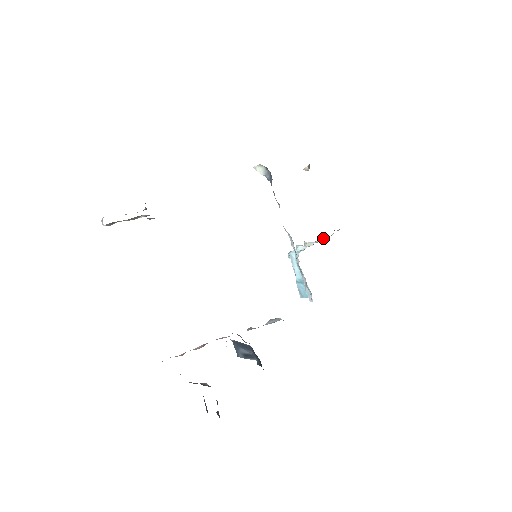
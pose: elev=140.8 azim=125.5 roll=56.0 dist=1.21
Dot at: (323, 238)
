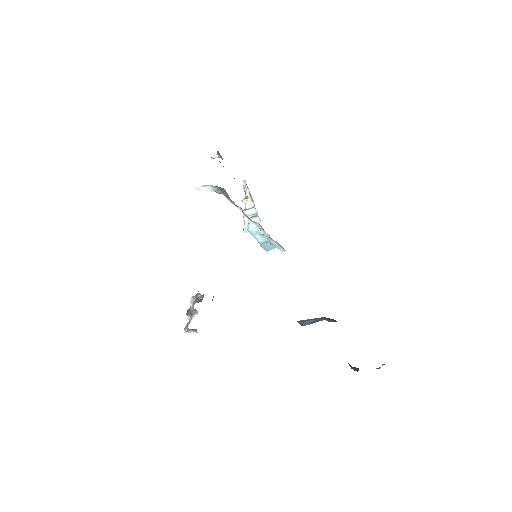
Dot at: (247, 198)
